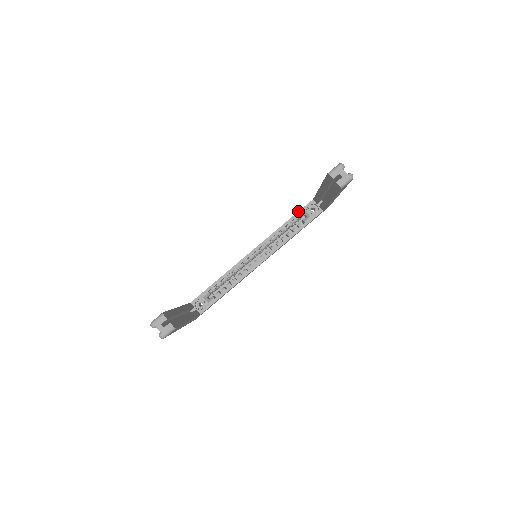
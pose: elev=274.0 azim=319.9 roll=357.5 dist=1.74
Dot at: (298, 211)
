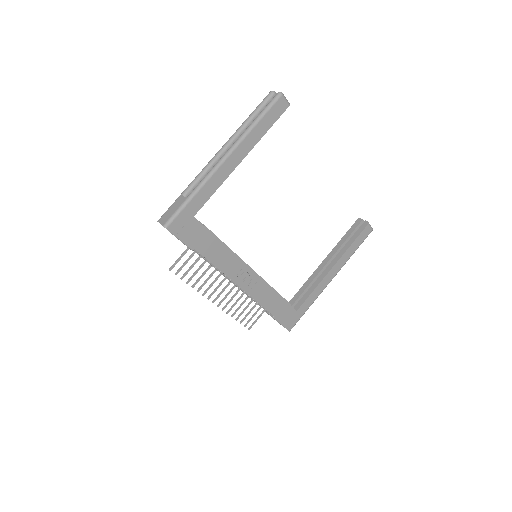
Dot at: occluded
